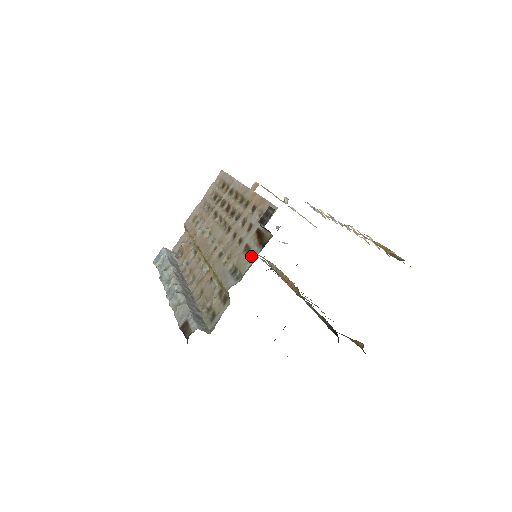
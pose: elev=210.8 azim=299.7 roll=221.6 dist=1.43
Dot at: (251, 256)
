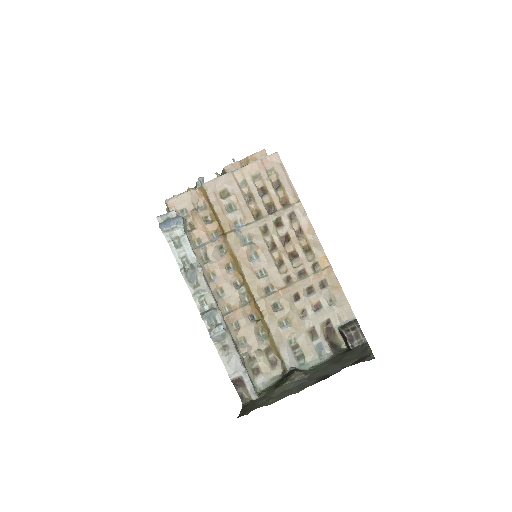
Dot at: (319, 348)
